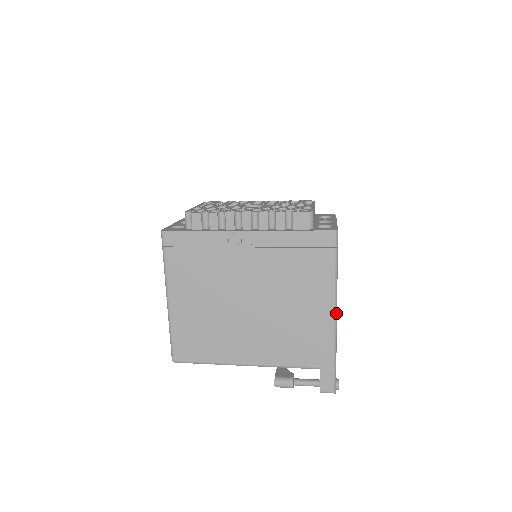
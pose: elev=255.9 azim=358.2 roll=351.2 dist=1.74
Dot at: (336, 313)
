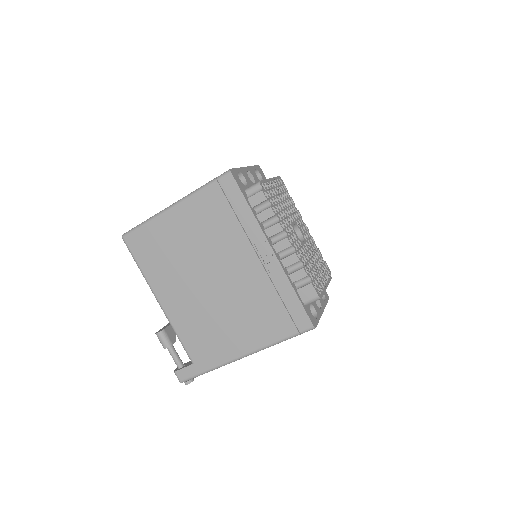
Dot at: (246, 356)
